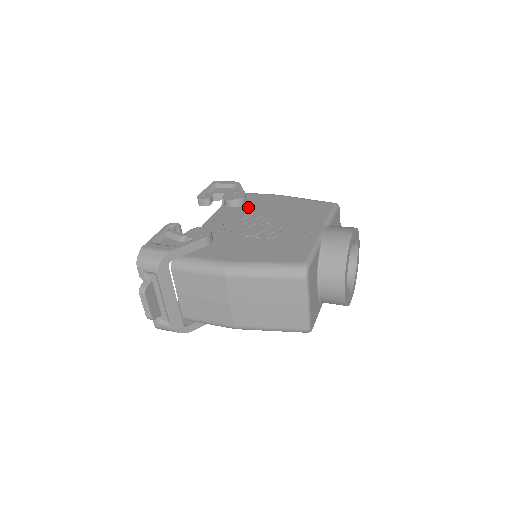
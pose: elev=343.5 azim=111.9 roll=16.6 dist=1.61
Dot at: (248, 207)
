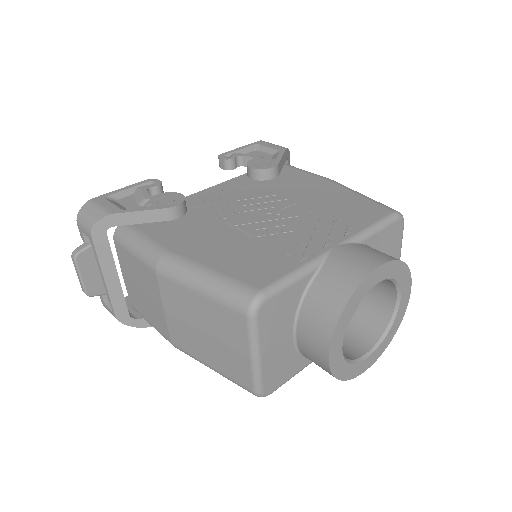
Dot at: (272, 184)
